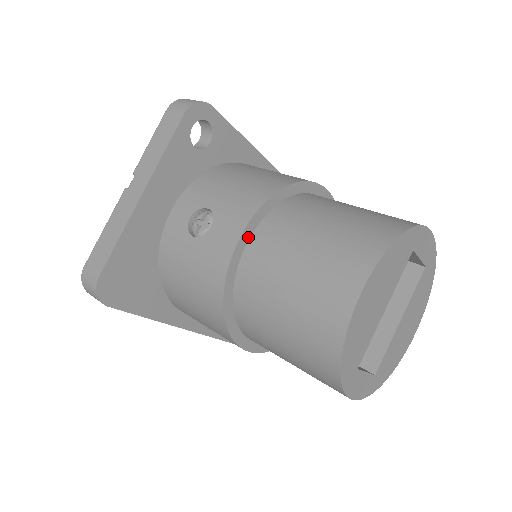
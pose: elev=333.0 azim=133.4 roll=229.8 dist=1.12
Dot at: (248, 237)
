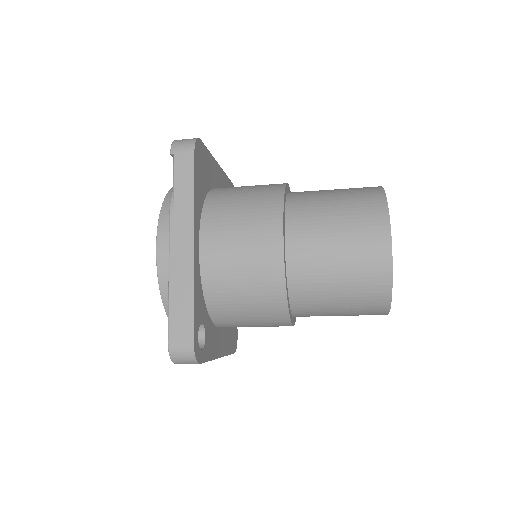
Dot at: occluded
